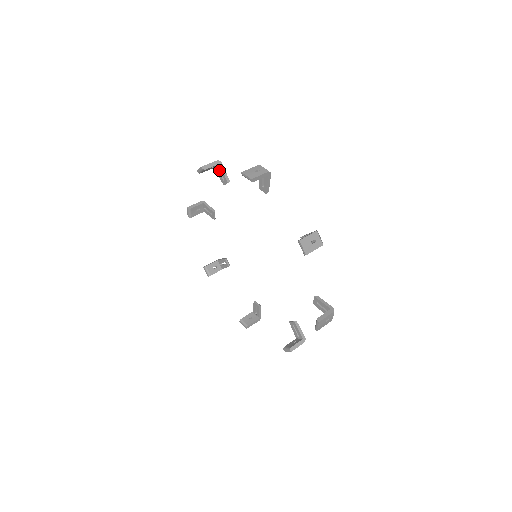
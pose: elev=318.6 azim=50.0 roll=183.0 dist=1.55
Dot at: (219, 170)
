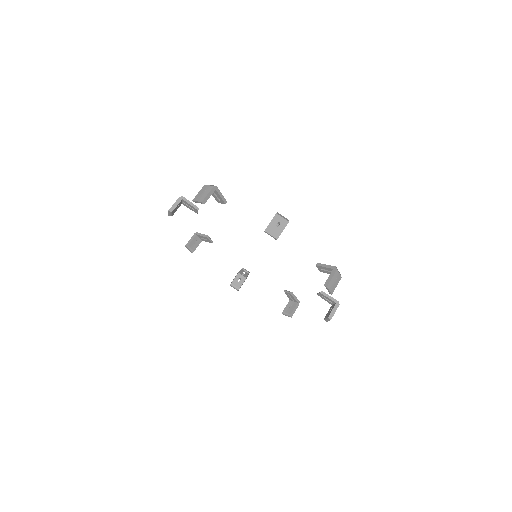
Dot at: occluded
